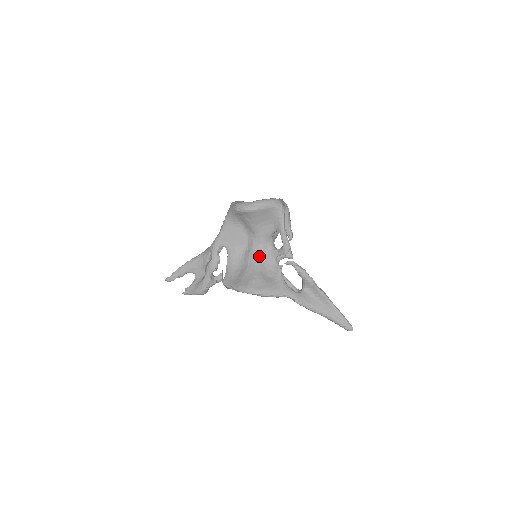
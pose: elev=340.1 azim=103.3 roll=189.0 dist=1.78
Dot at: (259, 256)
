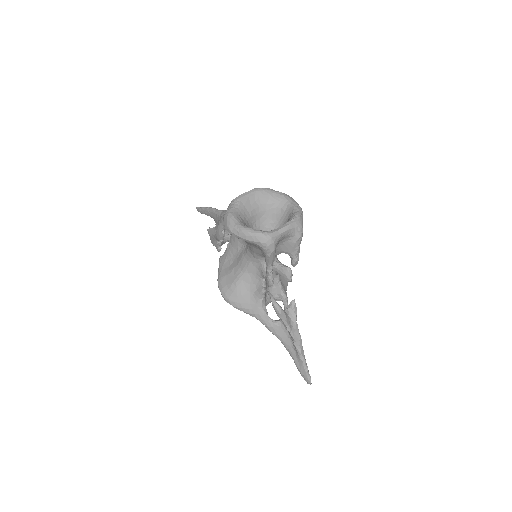
Dot at: (248, 265)
